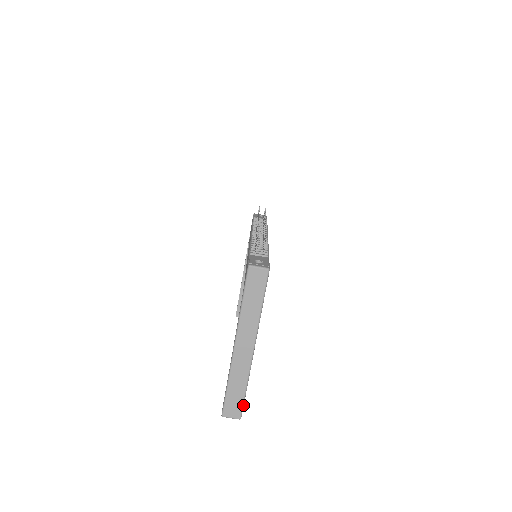
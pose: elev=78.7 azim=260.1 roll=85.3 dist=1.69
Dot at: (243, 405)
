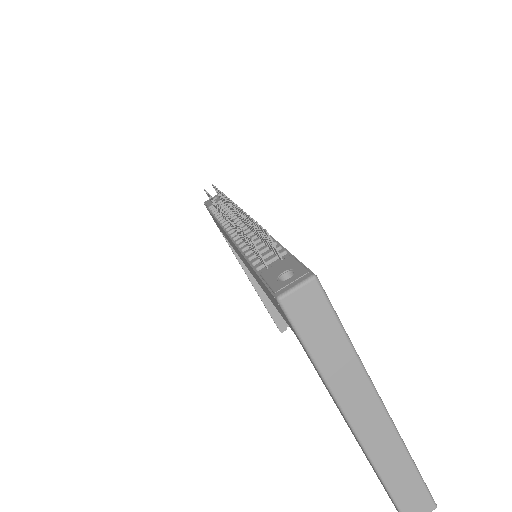
Dot at: (426, 488)
